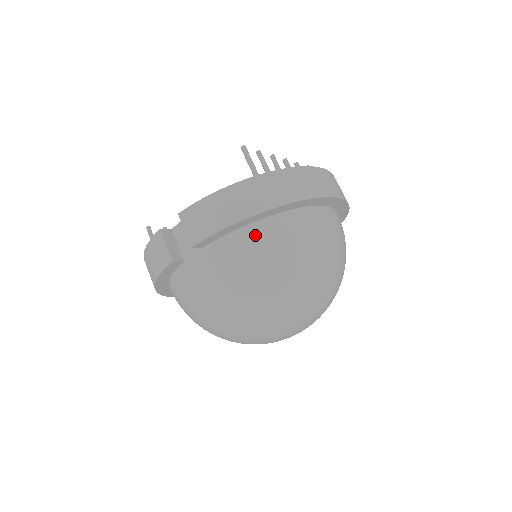
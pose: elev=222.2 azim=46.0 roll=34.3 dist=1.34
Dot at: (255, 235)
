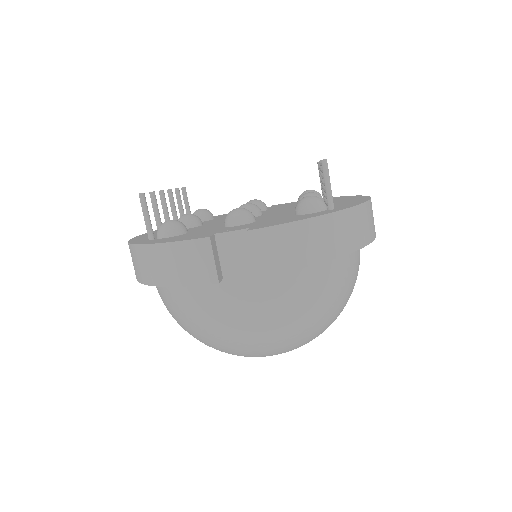
Dot at: (319, 274)
